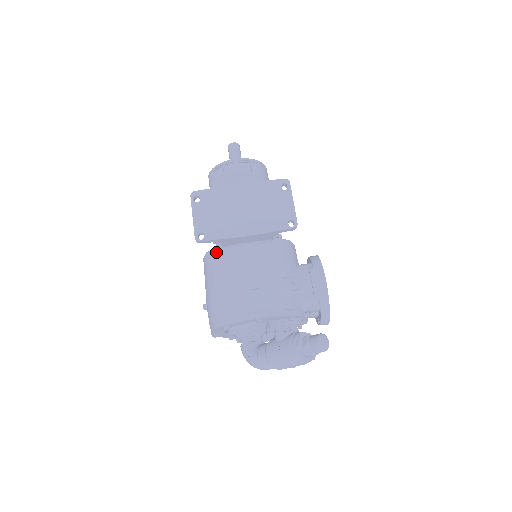
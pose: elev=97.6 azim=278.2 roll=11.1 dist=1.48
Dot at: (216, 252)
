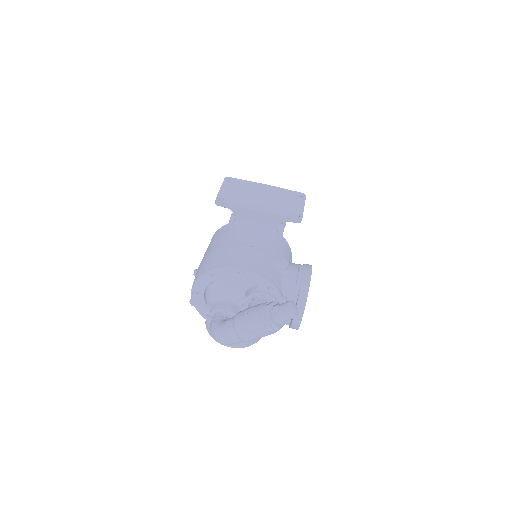
Dot at: (226, 226)
